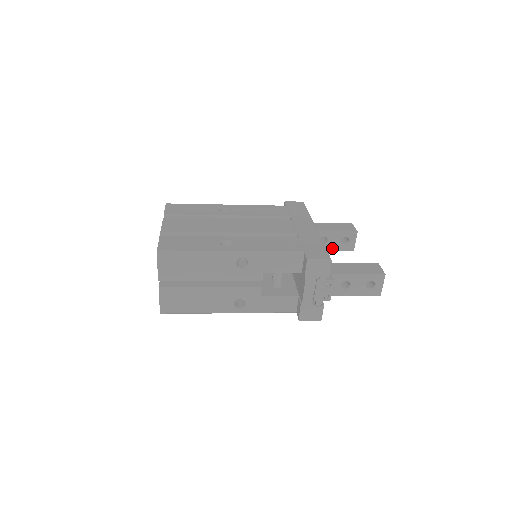
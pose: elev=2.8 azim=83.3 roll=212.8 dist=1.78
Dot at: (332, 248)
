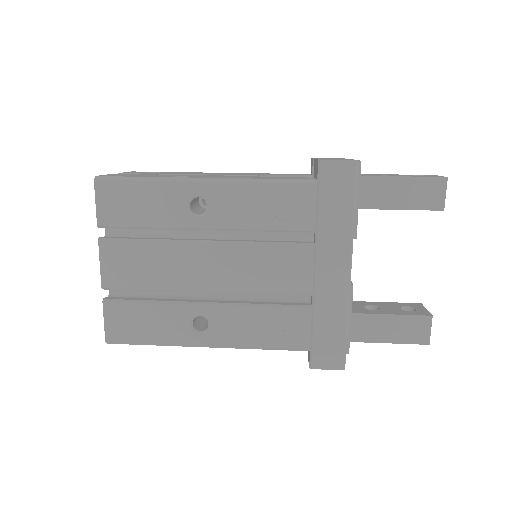
Dot at: occluded
